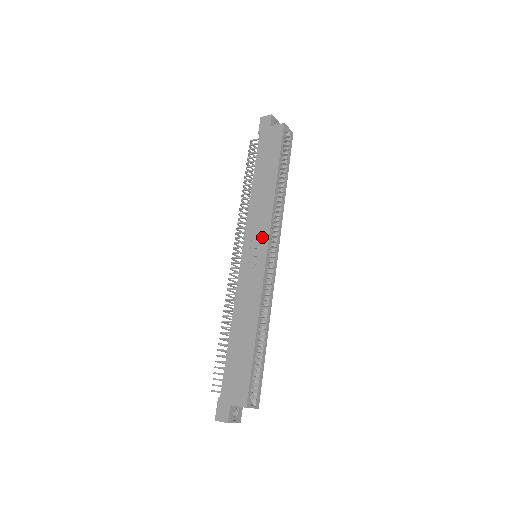
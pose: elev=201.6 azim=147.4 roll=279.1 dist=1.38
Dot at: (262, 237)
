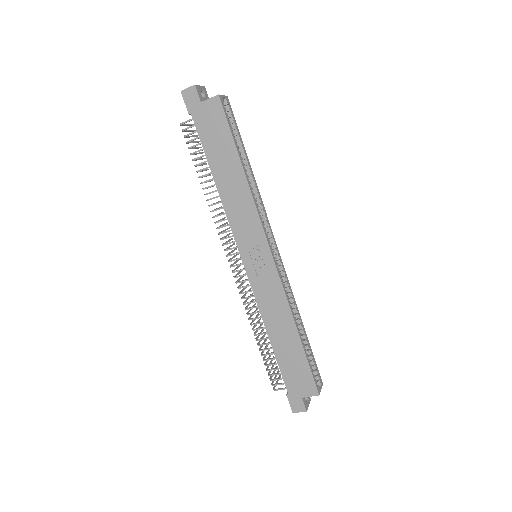
Dot at: (258, 240)
